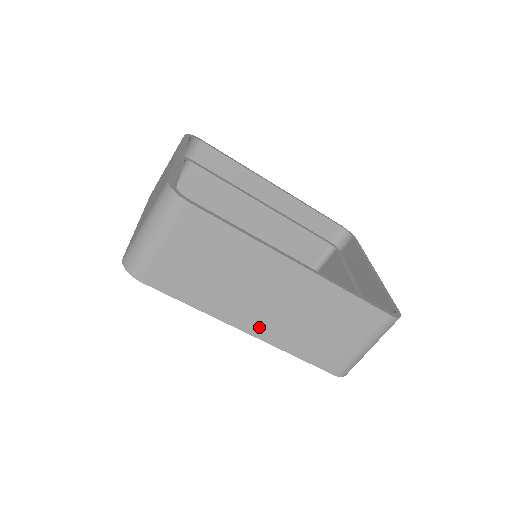
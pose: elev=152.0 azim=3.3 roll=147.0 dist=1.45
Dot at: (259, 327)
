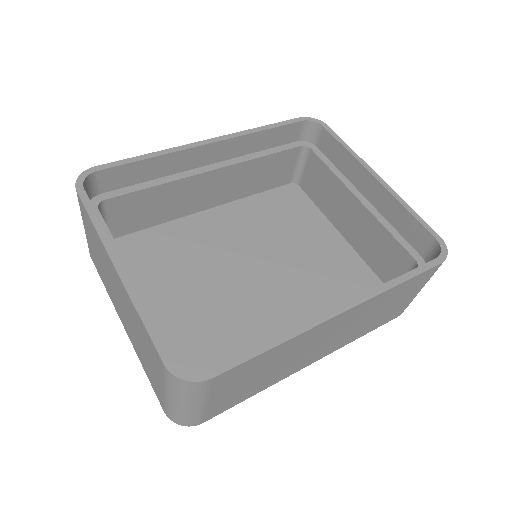
Dot at: (323, 353)
